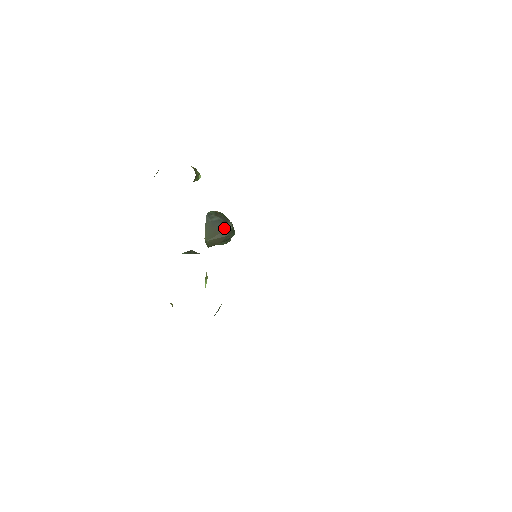
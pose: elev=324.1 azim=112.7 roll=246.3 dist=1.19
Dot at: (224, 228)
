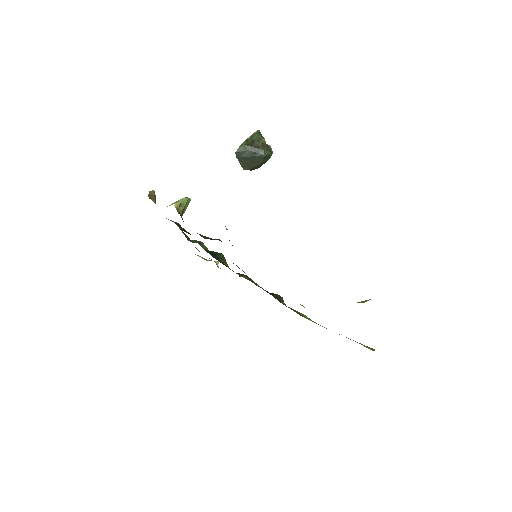
Dot at: (257, 158)
